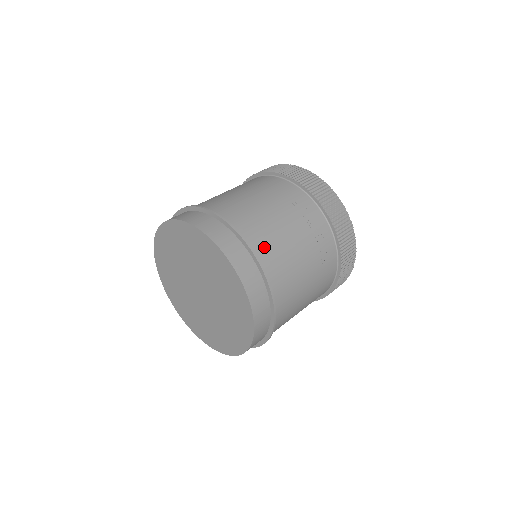
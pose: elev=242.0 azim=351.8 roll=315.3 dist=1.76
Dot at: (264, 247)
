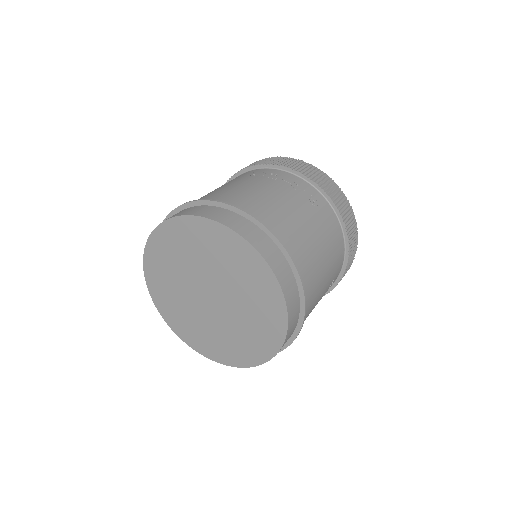
Dot at: (237, 201)
